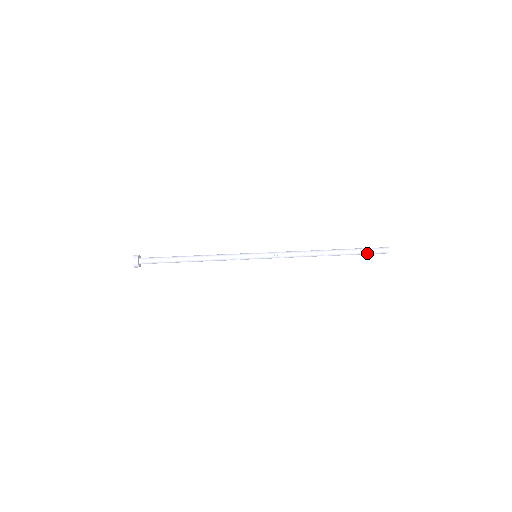
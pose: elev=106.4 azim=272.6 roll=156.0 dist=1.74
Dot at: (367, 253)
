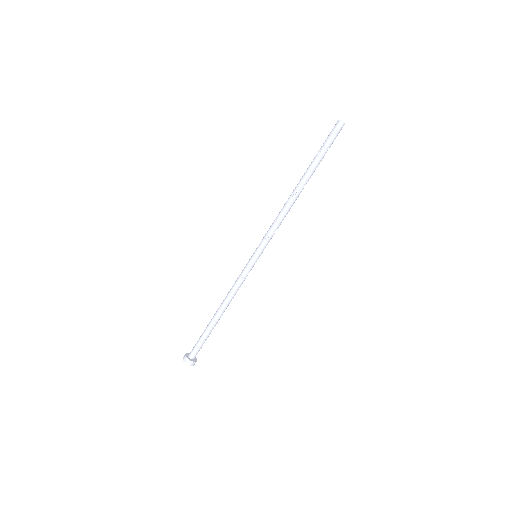
Dot at: (328, 146)
